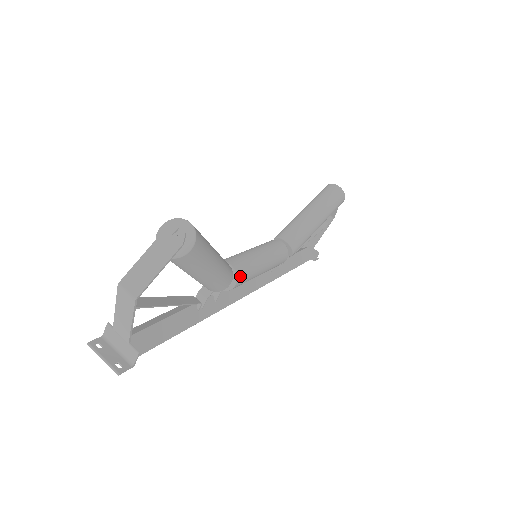
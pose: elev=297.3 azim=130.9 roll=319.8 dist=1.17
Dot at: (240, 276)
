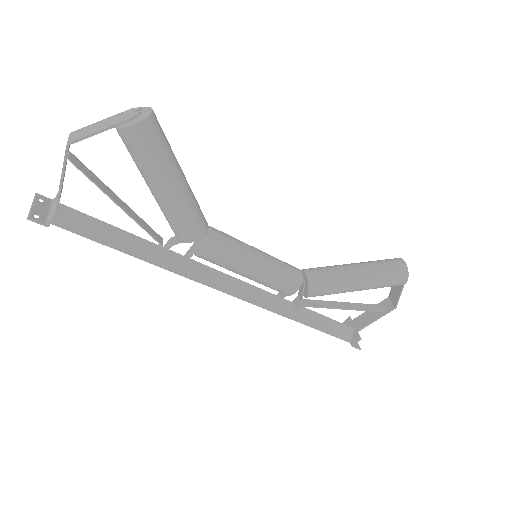
Dot at: (215, 246)
